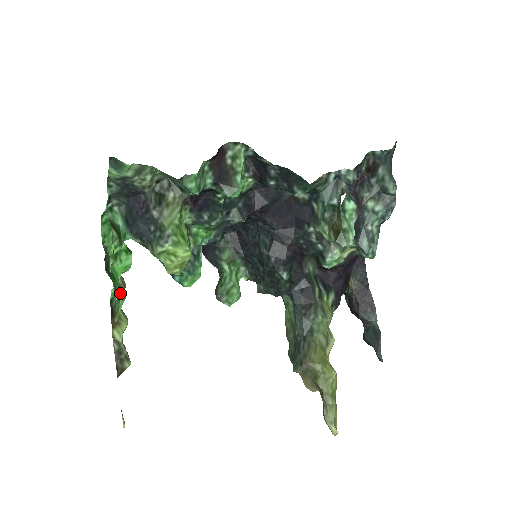
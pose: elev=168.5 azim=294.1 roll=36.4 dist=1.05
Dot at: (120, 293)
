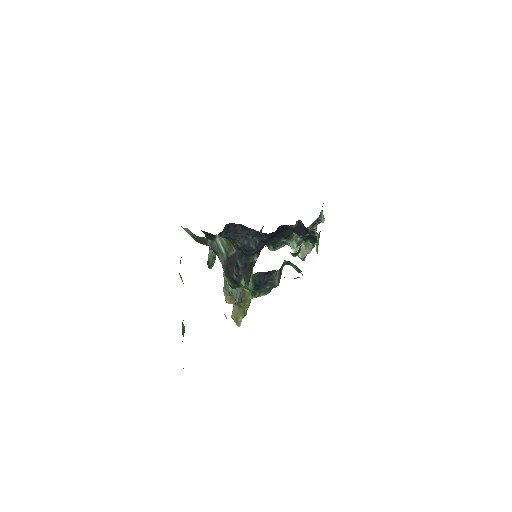
Dot at: occluded
